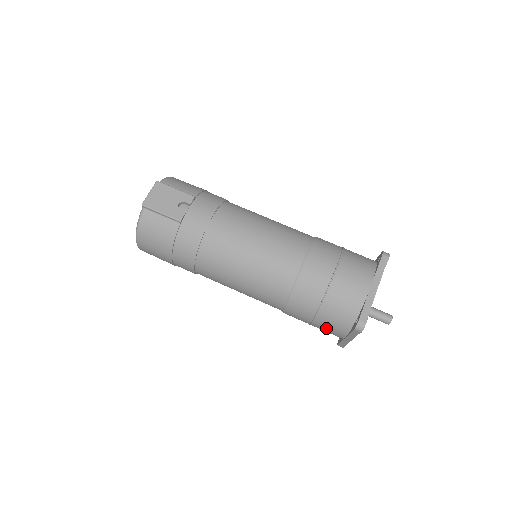
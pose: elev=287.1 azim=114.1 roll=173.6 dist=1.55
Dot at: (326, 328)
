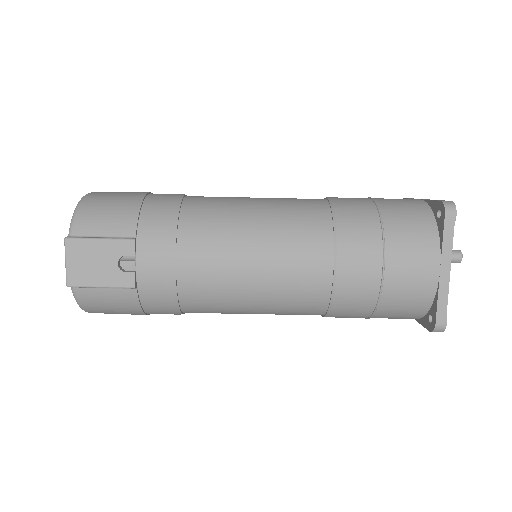
Dot at: occluded
